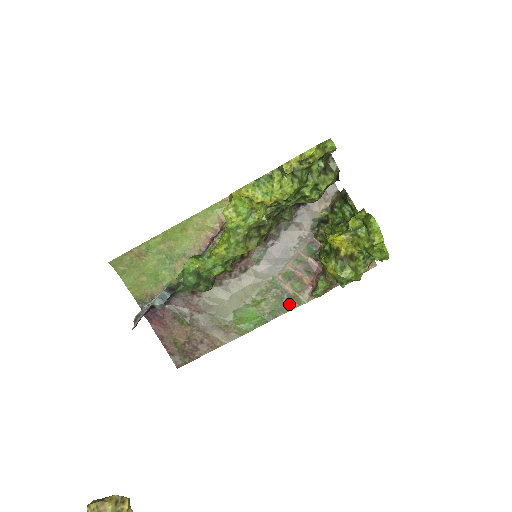
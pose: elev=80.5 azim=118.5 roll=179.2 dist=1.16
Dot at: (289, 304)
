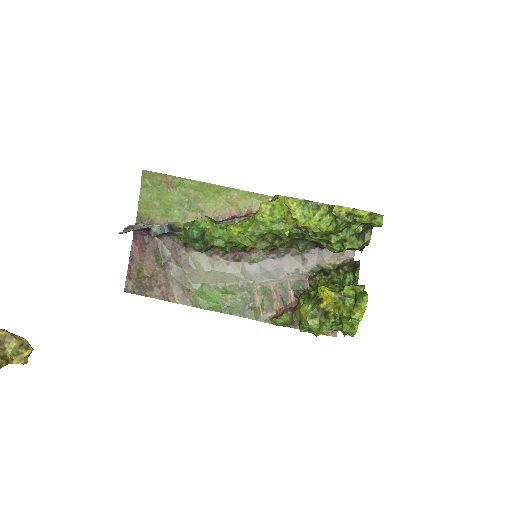
Dot at: (249, 312)
